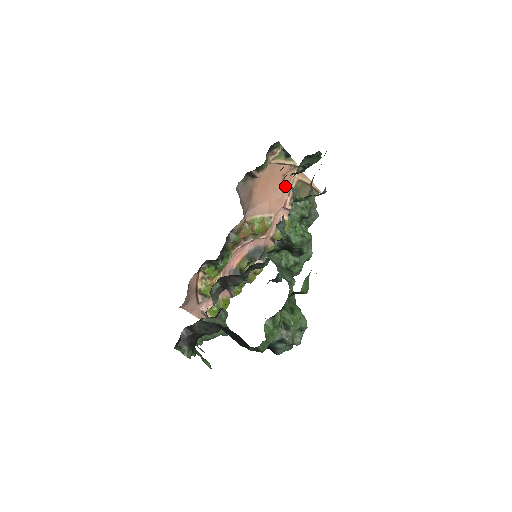
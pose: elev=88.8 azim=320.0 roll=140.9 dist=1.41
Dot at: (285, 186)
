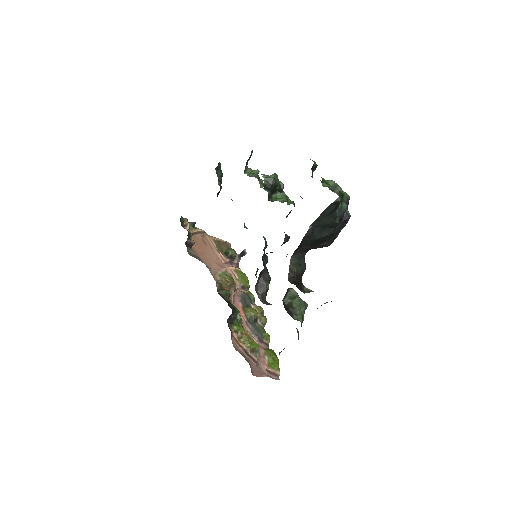
Dot at: (211, 248)
